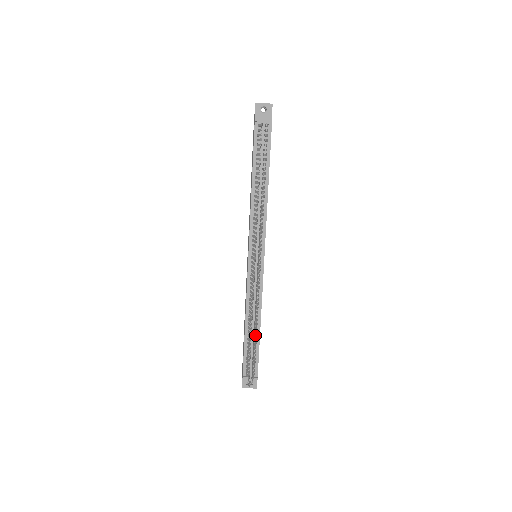
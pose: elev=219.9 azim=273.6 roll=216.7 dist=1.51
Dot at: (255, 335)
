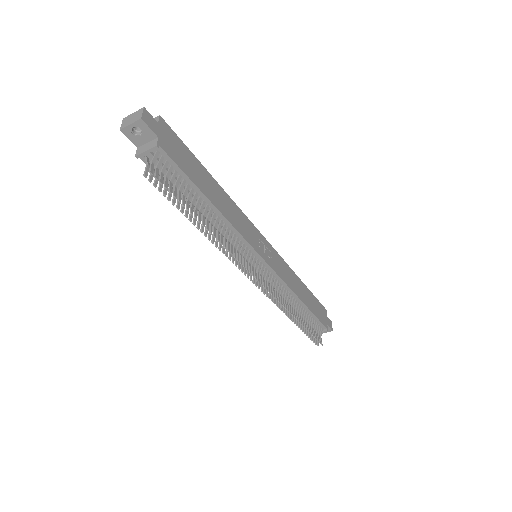
Dot at: (302, 311)
